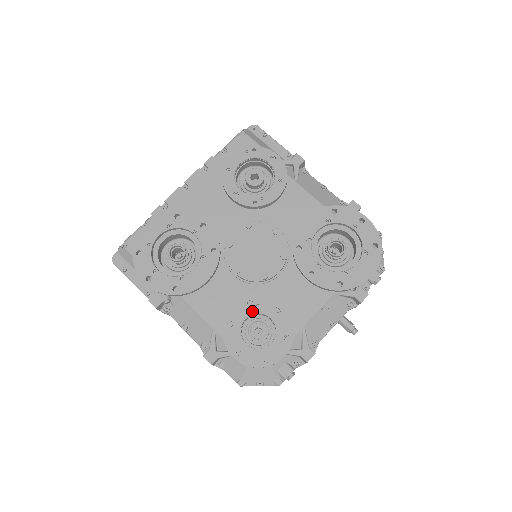
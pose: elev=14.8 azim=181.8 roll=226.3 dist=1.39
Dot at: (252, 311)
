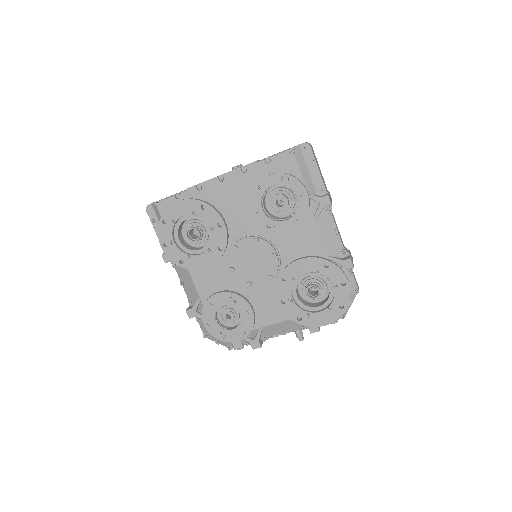
Dot at: (229, 303)
